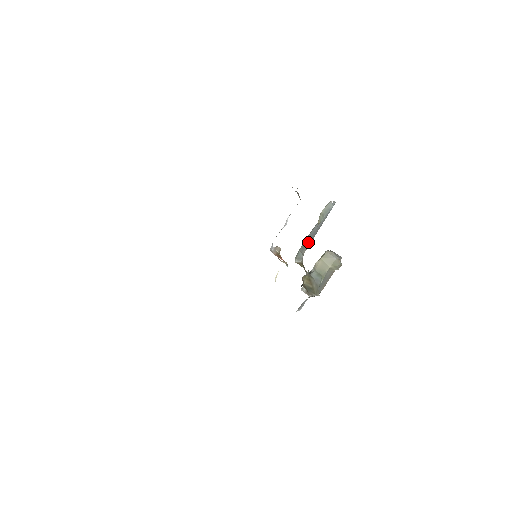
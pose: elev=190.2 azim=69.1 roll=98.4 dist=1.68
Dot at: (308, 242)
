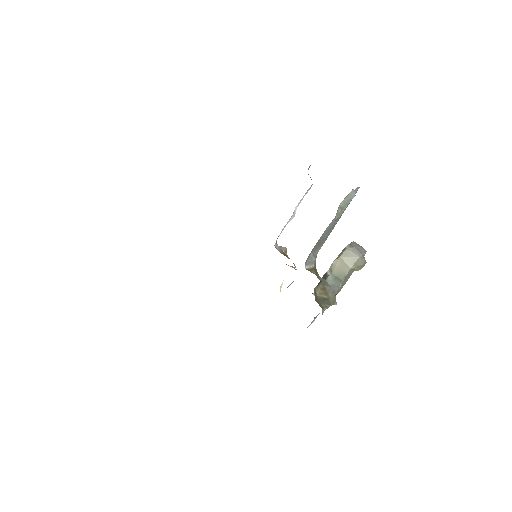
Dot at: (322, 240)
